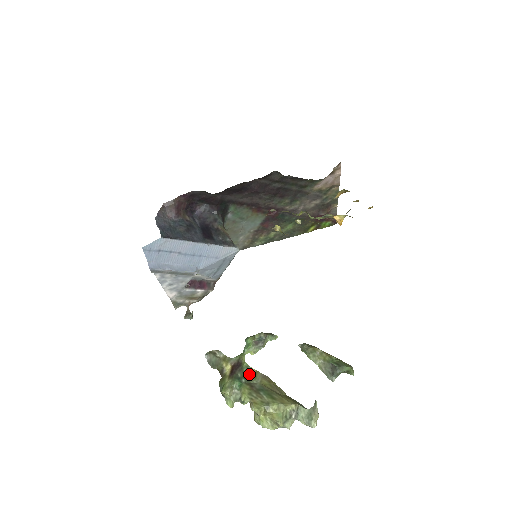
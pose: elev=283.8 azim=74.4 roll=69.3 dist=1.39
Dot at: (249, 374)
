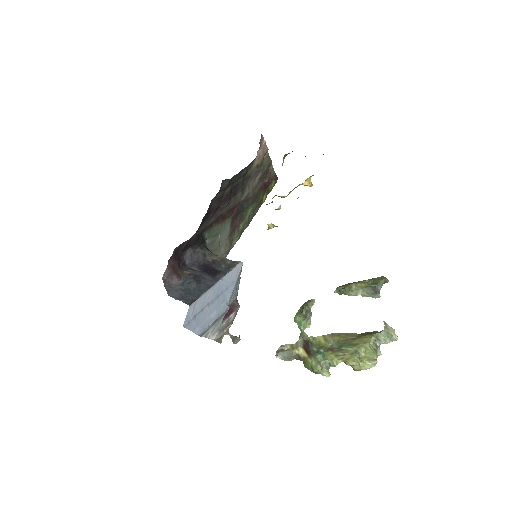
Dot at: (321, 343)
